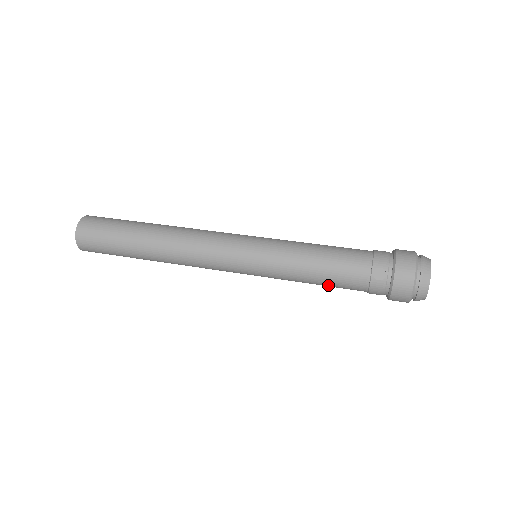
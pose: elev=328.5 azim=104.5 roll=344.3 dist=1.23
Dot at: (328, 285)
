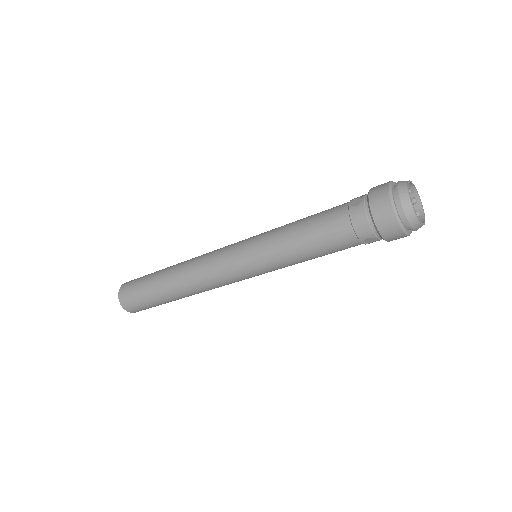
Dot at: (315, 241)
